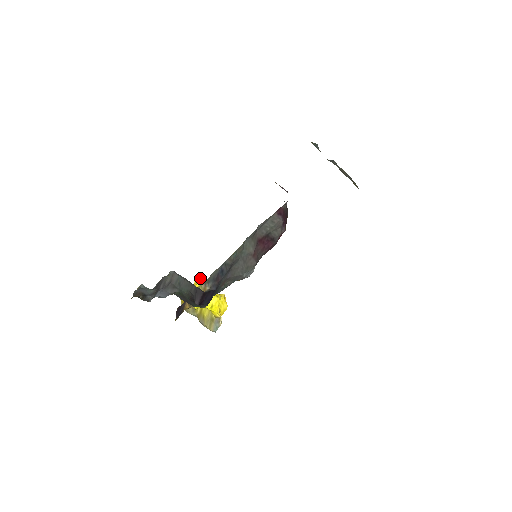
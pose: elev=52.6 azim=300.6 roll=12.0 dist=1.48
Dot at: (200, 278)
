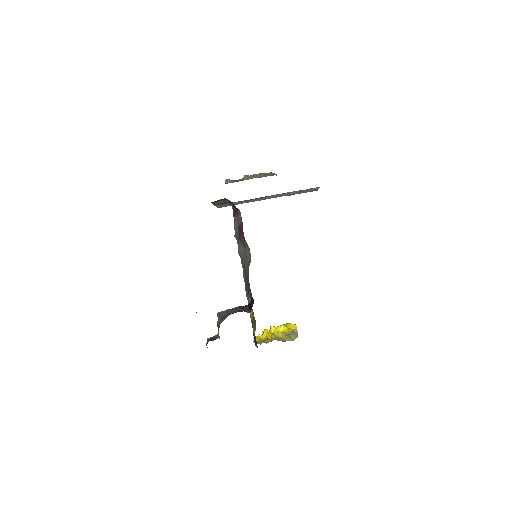
Dot at: occluded
